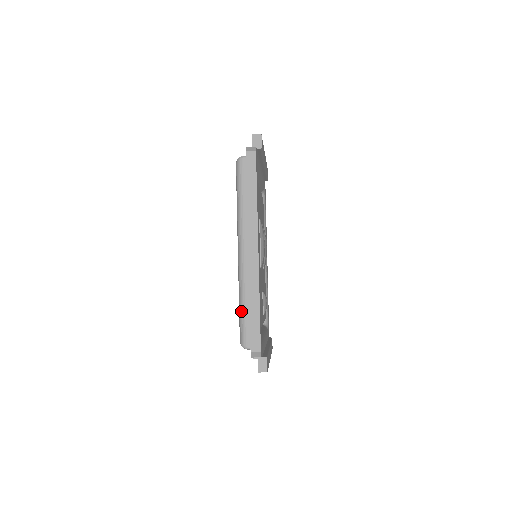
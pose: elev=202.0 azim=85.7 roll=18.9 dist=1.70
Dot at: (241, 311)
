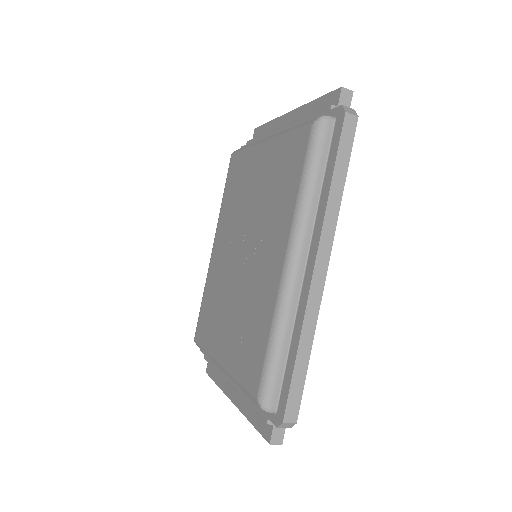
Dot at: (273, 354)
